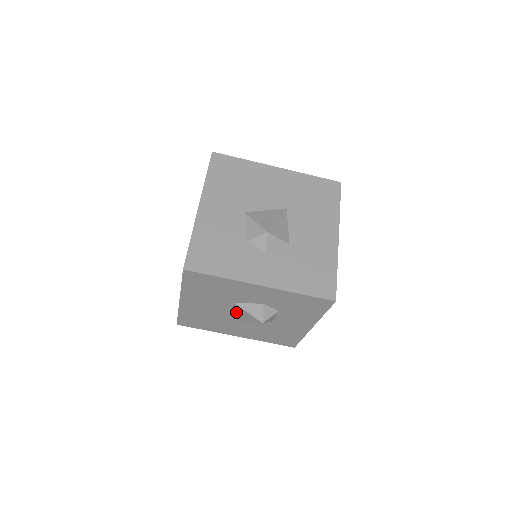
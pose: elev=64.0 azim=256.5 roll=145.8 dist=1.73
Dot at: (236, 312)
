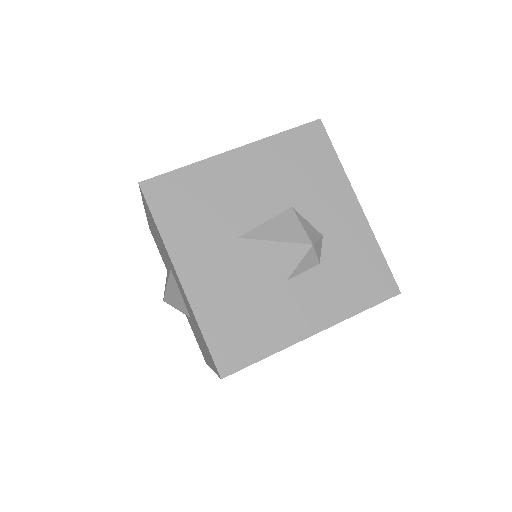
Dot at: (271, 222)
